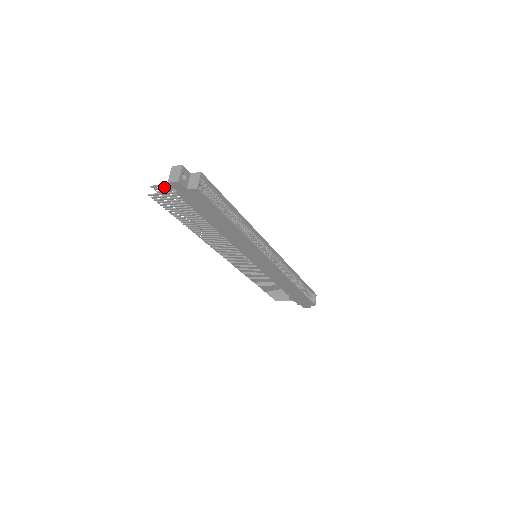
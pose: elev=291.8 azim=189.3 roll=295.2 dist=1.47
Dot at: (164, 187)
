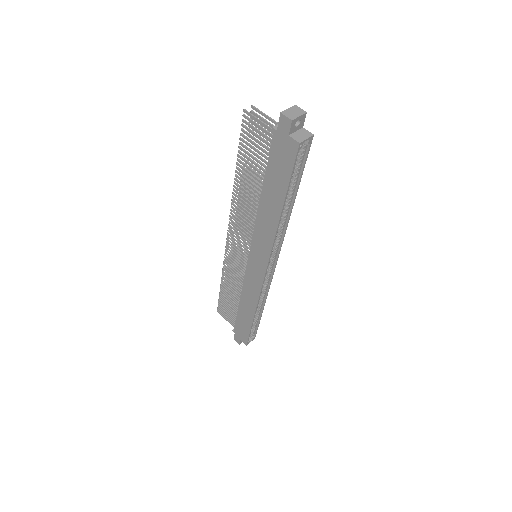
Dot at: occluded
